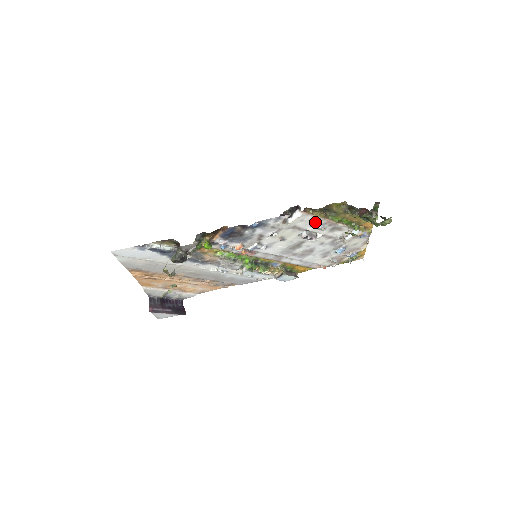
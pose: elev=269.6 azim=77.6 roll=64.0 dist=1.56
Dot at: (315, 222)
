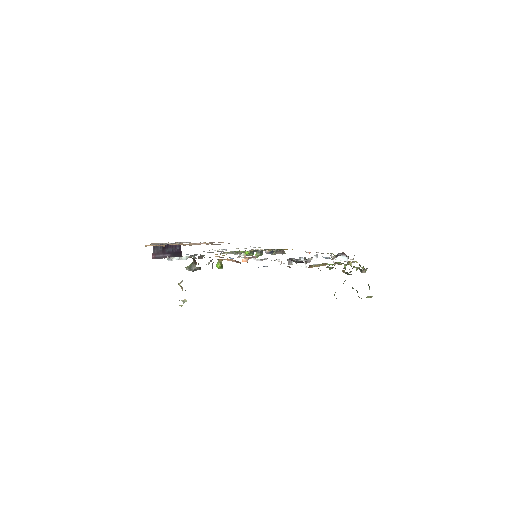
Dot at: occluded
